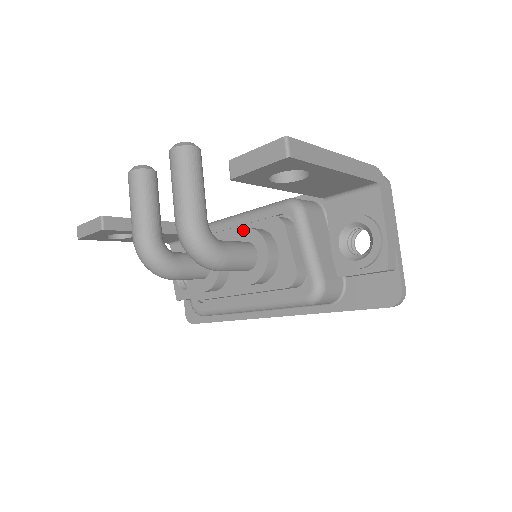
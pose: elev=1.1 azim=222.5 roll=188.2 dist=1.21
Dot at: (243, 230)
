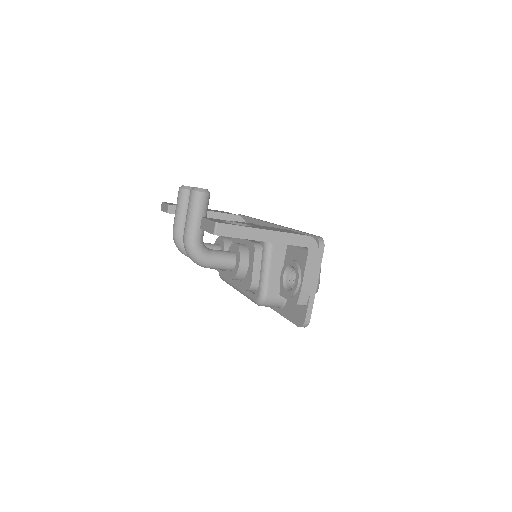
Dot at: (235, 244)
